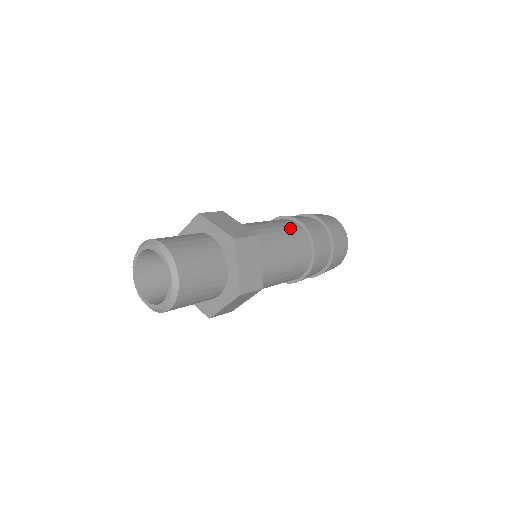
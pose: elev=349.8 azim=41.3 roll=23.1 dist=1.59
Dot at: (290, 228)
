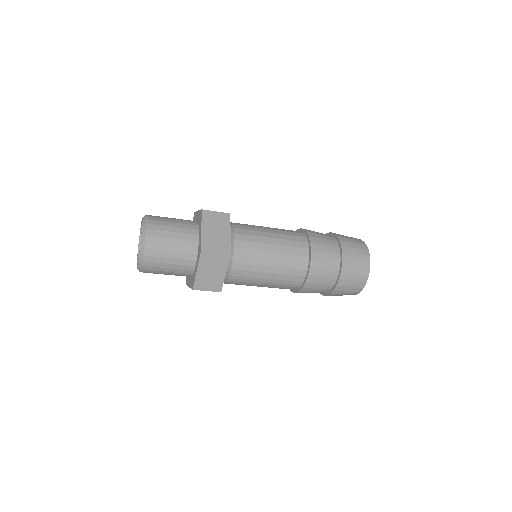
Dot at: (292, 251)
